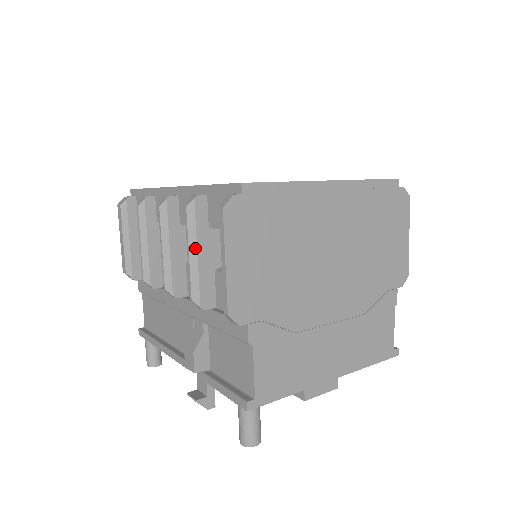
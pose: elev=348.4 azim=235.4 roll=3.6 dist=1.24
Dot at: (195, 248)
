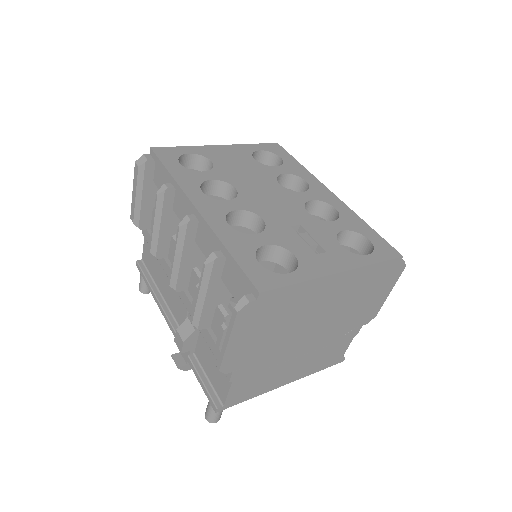
Dot at: (205, 293)
